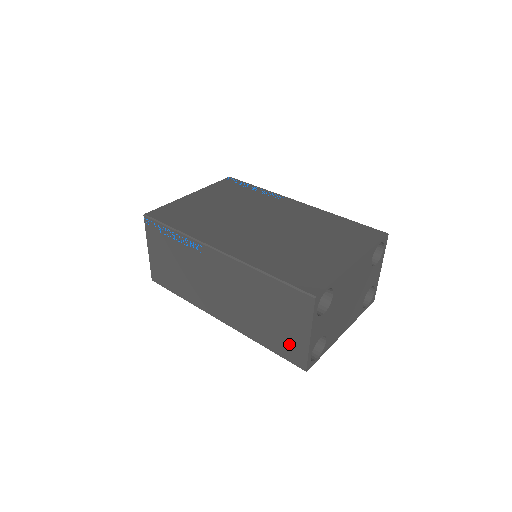
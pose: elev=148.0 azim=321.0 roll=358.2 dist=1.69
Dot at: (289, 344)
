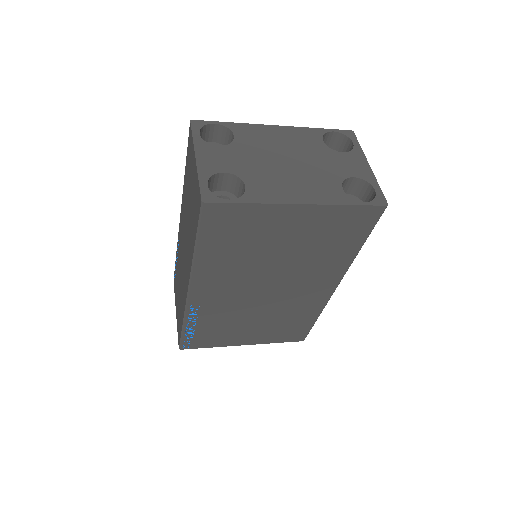
Dot at: (195, 200)
